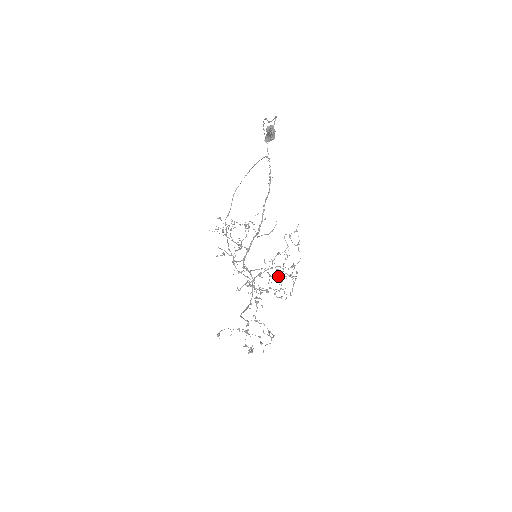
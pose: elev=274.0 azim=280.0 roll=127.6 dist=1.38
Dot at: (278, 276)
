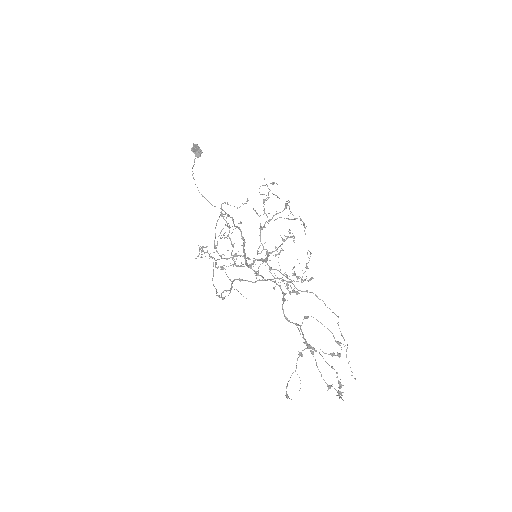
Dot at: (297, 281)
